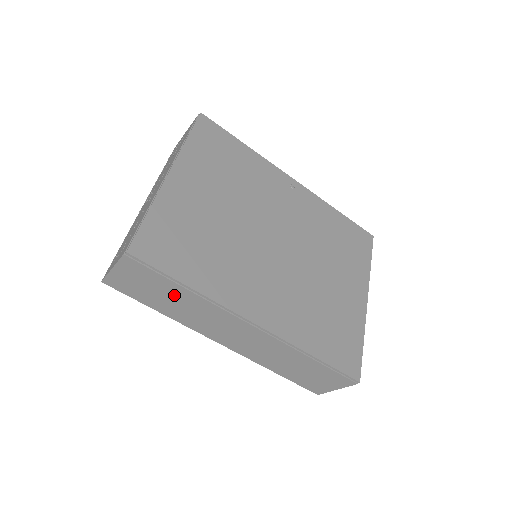
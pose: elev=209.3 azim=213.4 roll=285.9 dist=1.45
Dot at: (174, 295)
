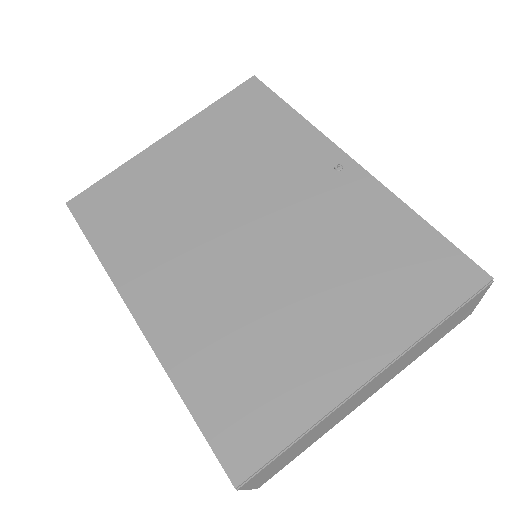
Dot at: occluded
